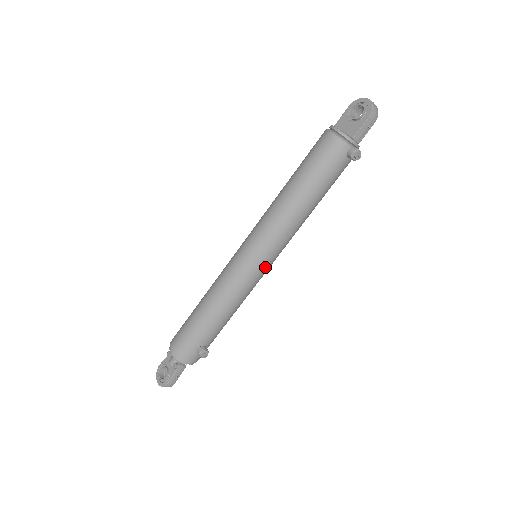
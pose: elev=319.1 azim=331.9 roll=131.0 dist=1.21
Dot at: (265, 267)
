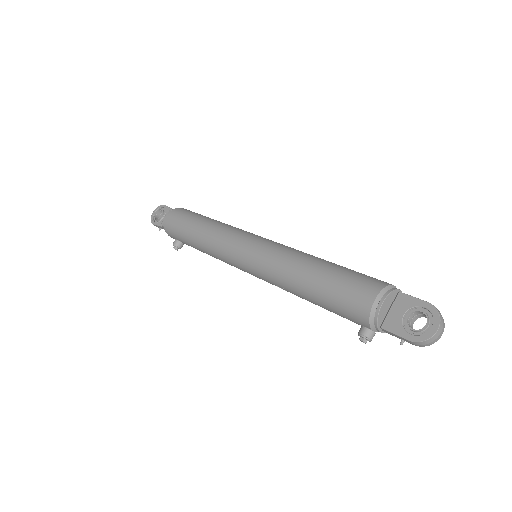
Dot at: occluded
